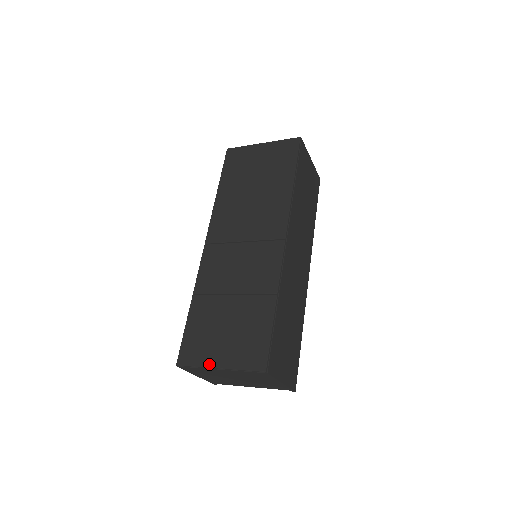
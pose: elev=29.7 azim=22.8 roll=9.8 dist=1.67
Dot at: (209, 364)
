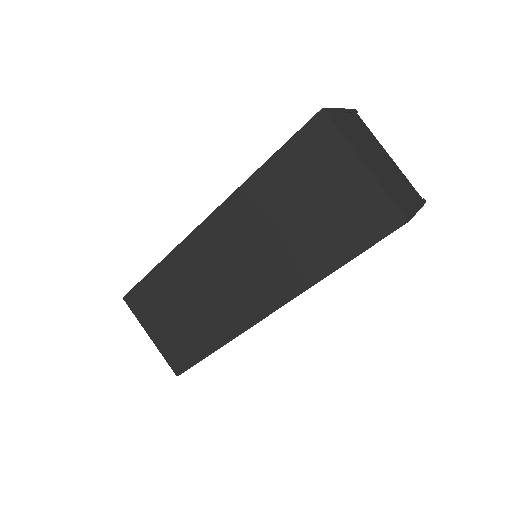
Dot at: (145, 327)
